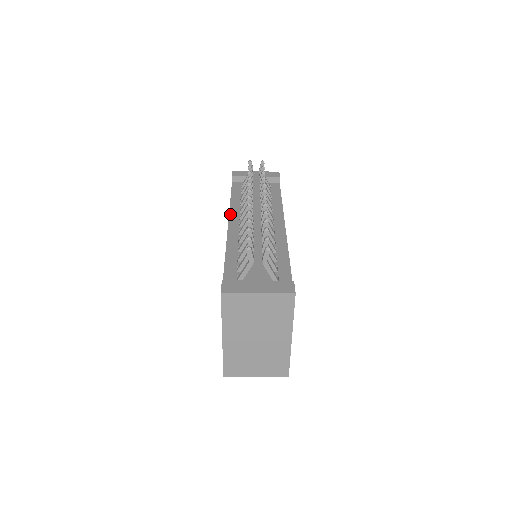
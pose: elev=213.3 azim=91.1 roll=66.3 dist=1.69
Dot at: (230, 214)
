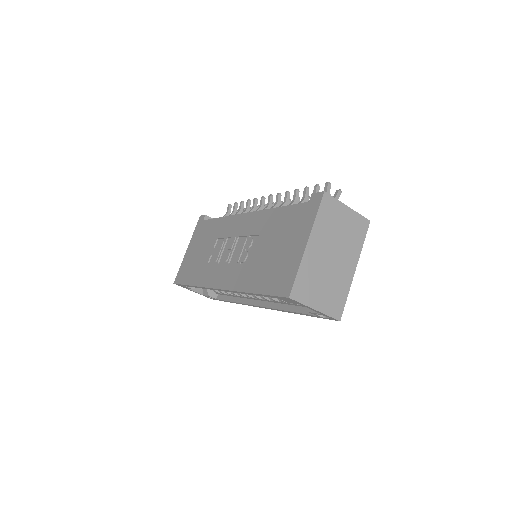
Dot at: (237, 215)
